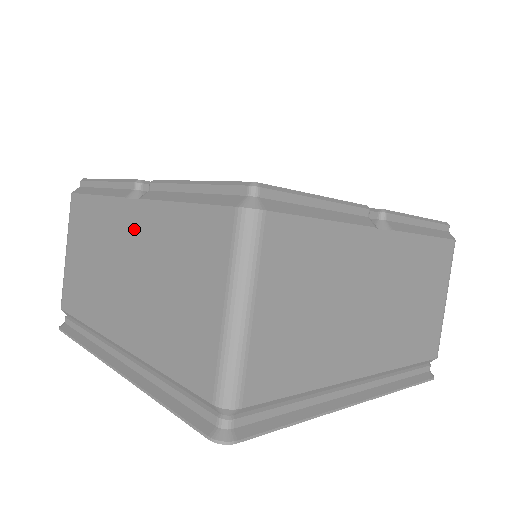
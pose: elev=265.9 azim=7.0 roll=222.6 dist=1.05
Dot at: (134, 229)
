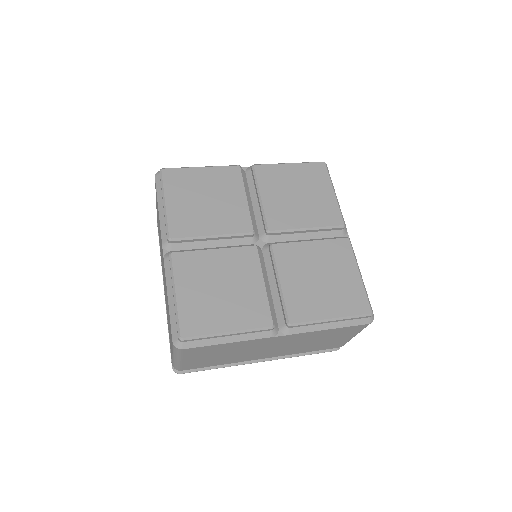
Dot at: (283, 341)
